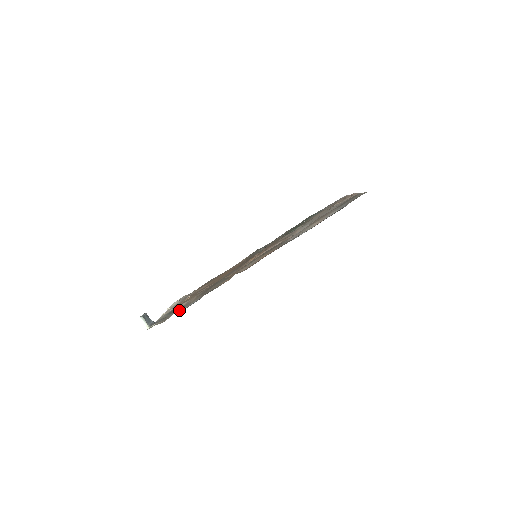
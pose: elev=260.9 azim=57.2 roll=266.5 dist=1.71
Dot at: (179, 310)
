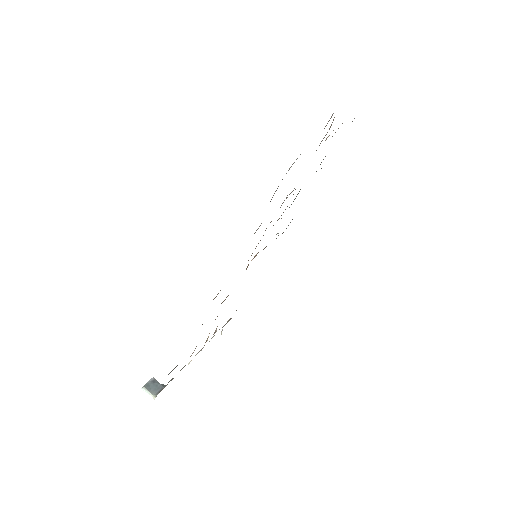
Dot at: occluded
